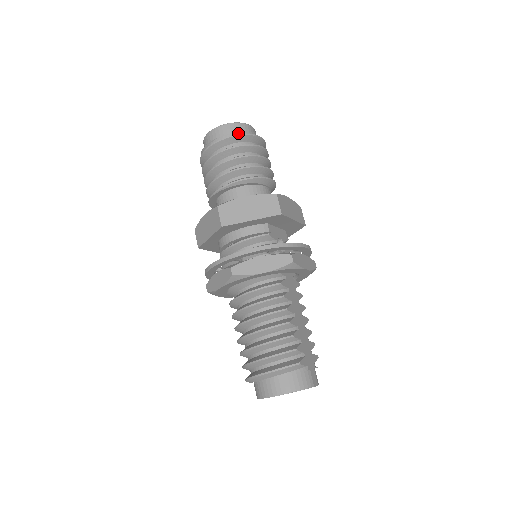
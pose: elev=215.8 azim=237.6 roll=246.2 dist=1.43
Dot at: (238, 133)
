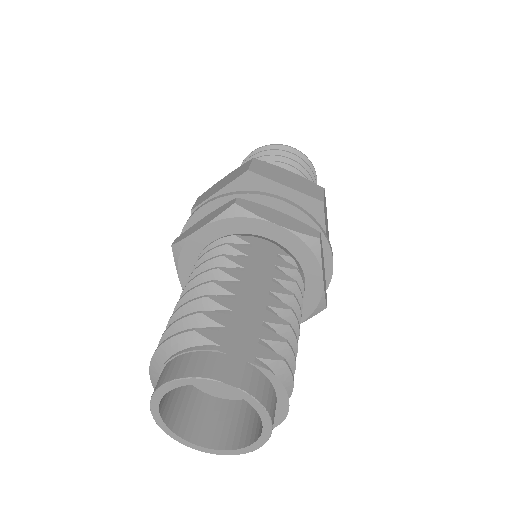
Dot at: occluded
